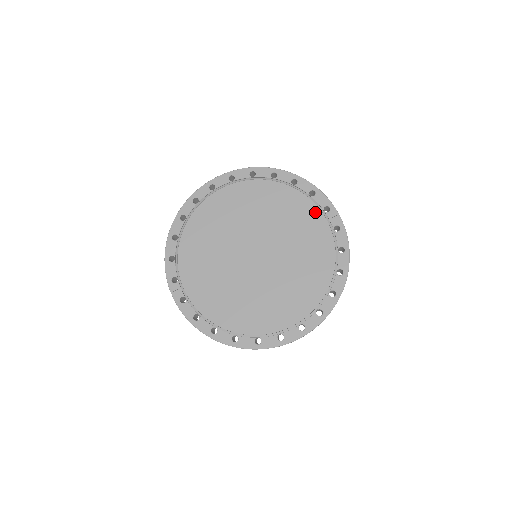
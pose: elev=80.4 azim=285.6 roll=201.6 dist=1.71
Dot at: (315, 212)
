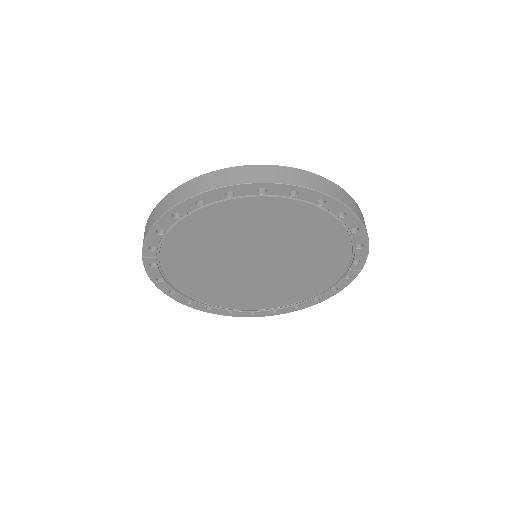
Dot at: (344, 259)
